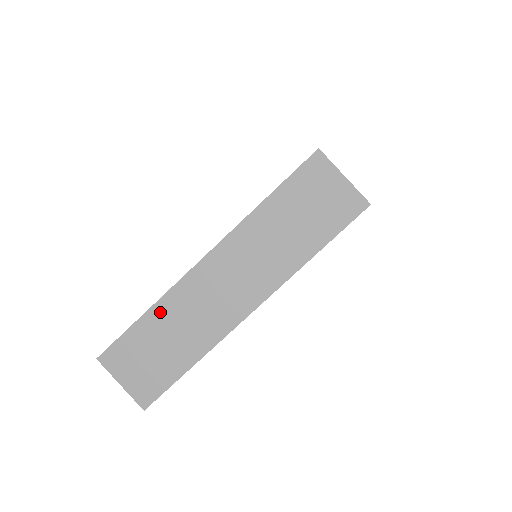
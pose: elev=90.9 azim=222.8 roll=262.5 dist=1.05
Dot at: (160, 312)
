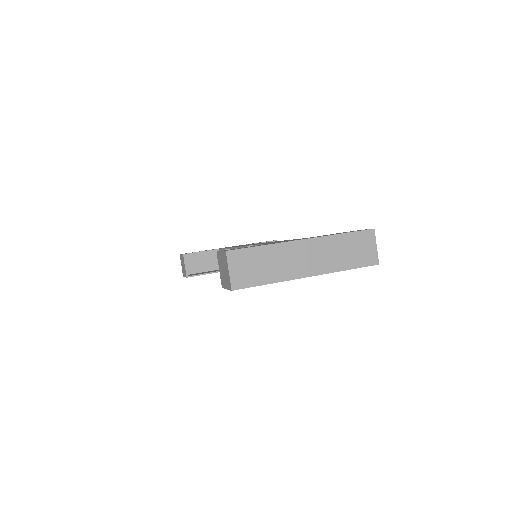
Dot at: (270, 250)
